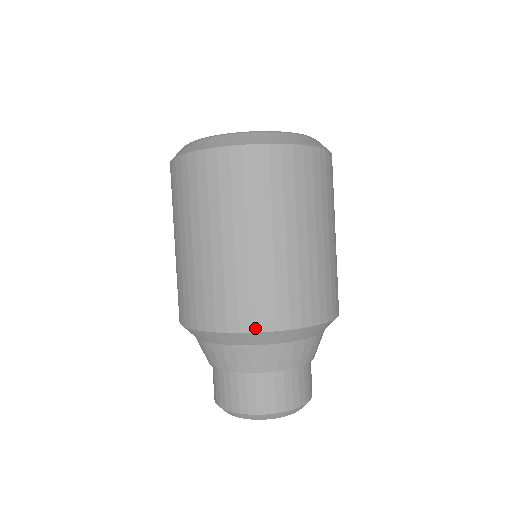
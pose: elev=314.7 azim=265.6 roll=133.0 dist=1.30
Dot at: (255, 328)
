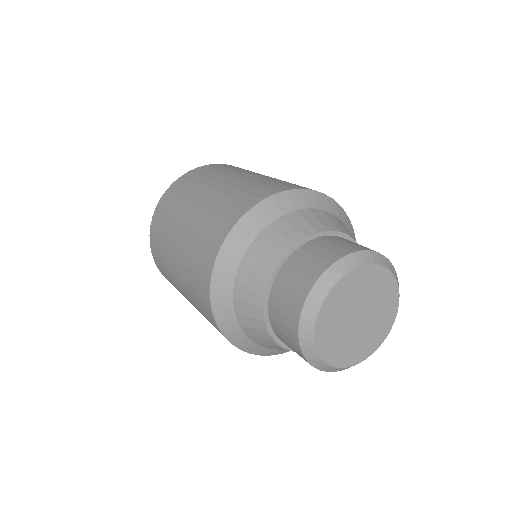
Dot at: (274, 192)
